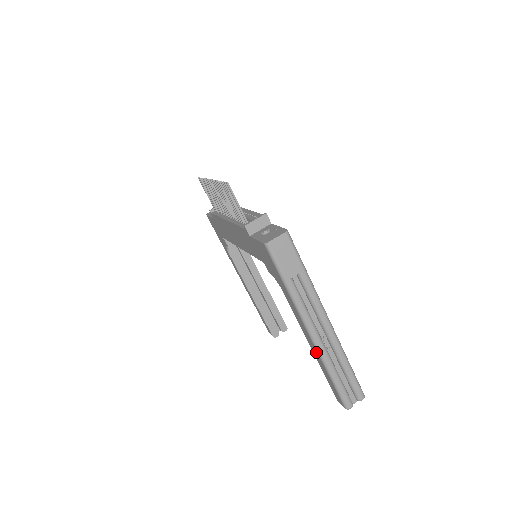
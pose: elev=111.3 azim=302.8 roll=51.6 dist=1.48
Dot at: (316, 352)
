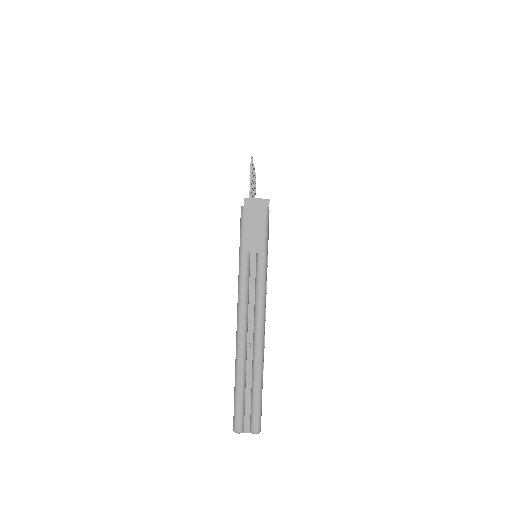
Dot at: (236, 346)
